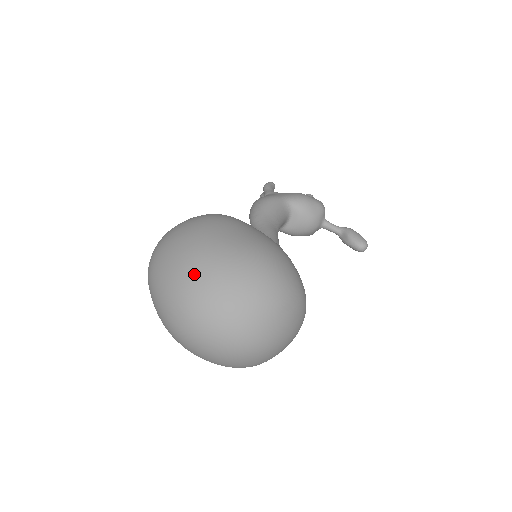
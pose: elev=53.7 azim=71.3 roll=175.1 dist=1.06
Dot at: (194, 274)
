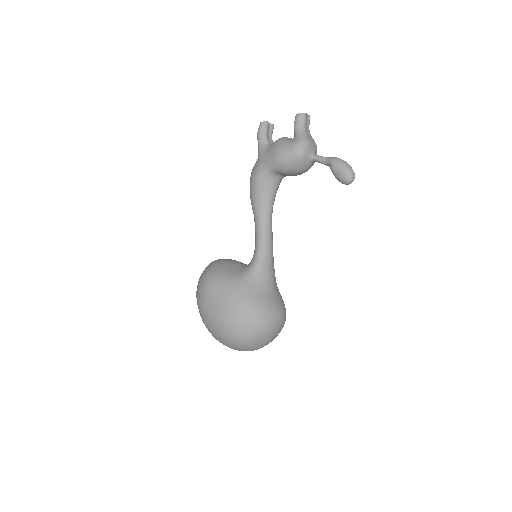
Dot at: occluded
